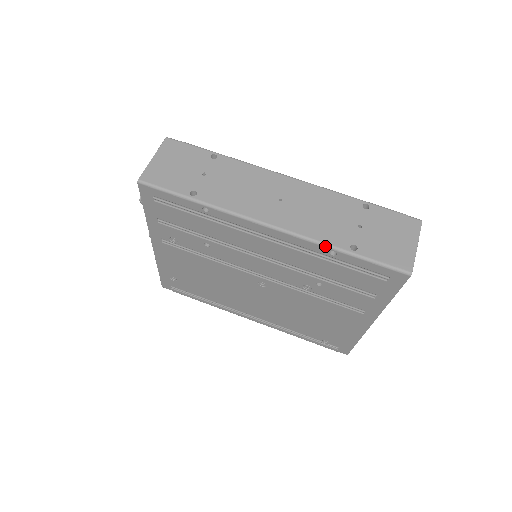
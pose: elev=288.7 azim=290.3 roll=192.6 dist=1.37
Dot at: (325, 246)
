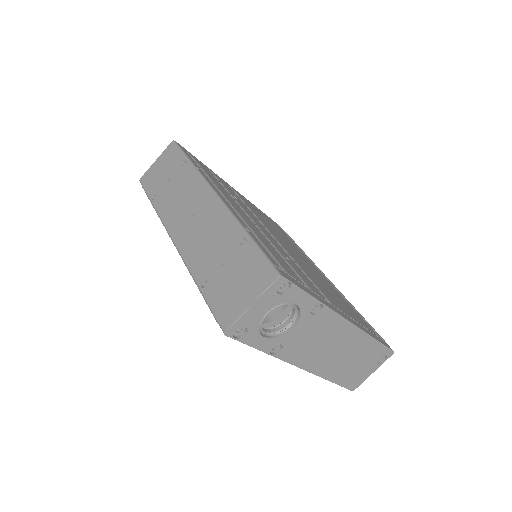
Dot at: (190, 274)
